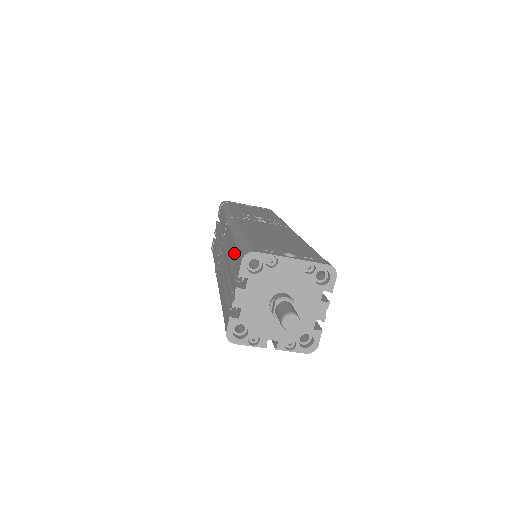
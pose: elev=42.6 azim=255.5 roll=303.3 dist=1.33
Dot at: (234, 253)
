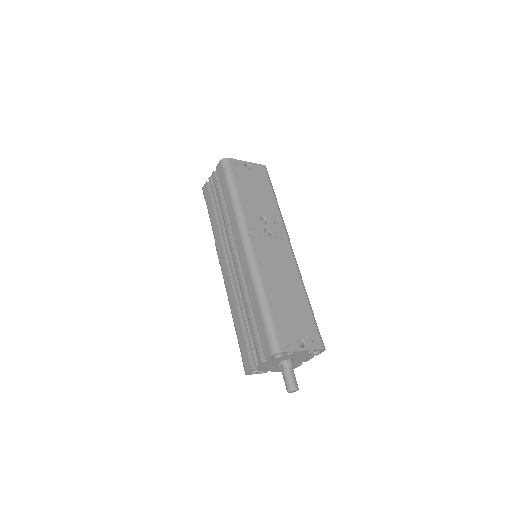
Dot at: (258, 319)
